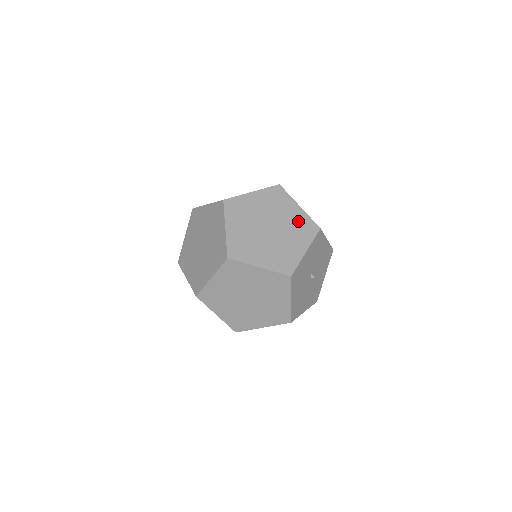
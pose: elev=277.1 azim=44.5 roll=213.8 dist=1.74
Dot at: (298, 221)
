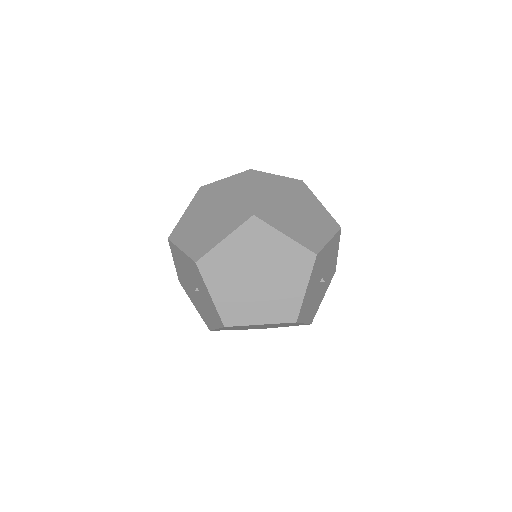
Dot at: (321, 214)
